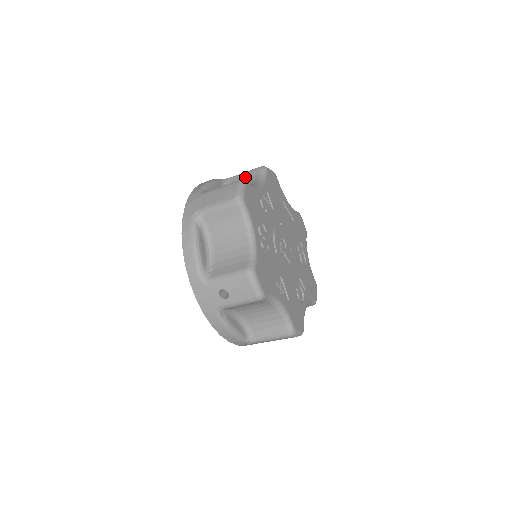
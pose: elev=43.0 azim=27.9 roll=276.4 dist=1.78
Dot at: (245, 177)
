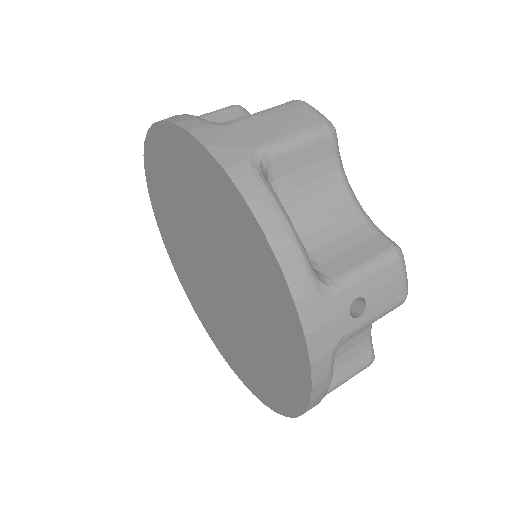
Dot at: (218, 119)
